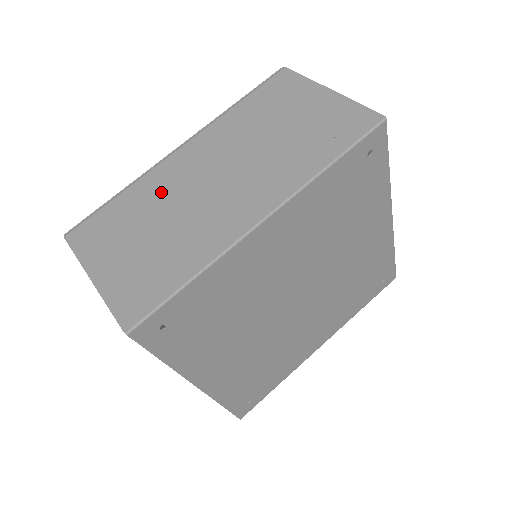
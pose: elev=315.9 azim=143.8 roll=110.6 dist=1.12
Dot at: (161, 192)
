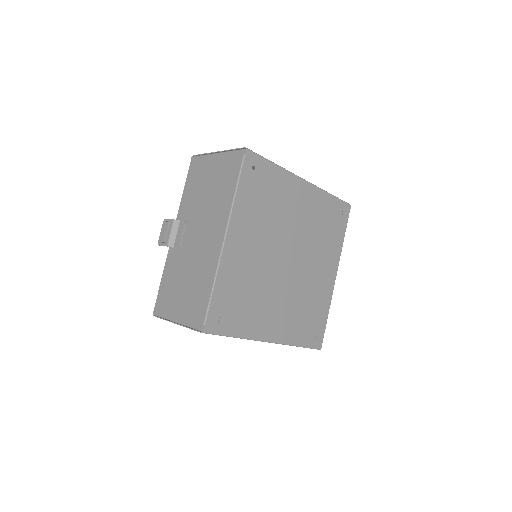
Dot at: occluded
